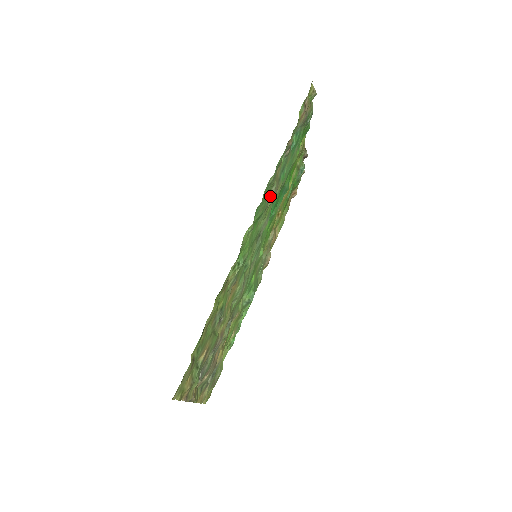
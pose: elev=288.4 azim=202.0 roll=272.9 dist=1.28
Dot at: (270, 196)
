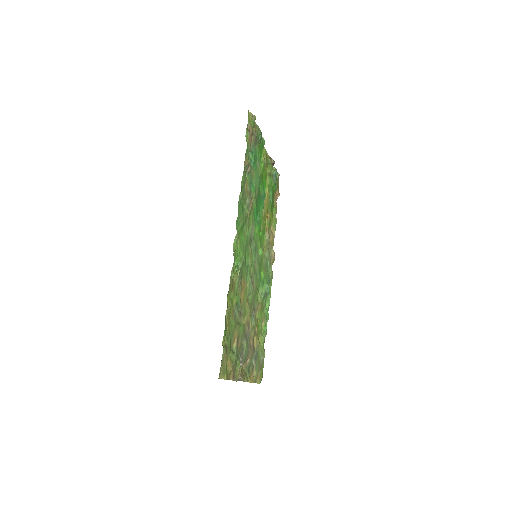
Dot at: (247, 207)
